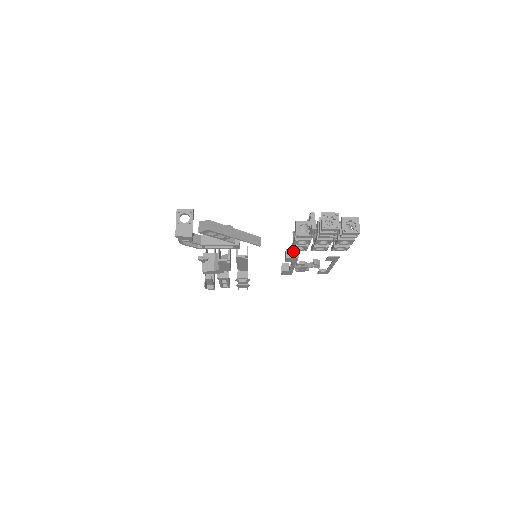
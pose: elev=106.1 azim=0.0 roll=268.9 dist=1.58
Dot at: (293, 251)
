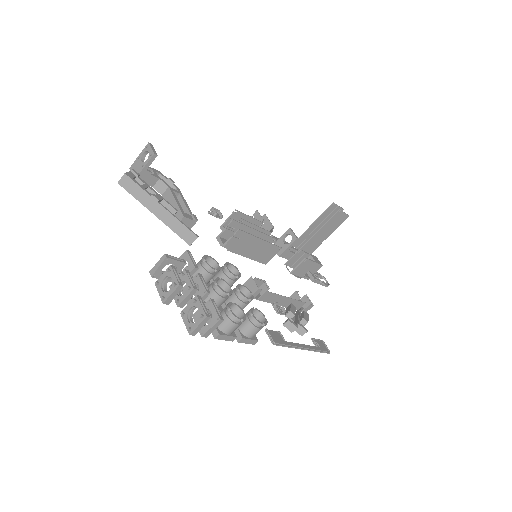
Dot at: (253, 285)
